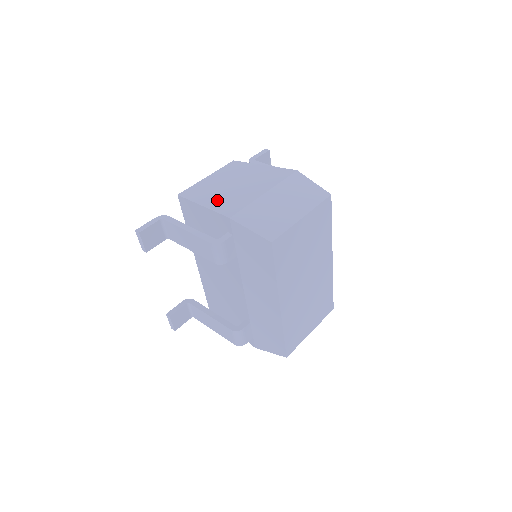
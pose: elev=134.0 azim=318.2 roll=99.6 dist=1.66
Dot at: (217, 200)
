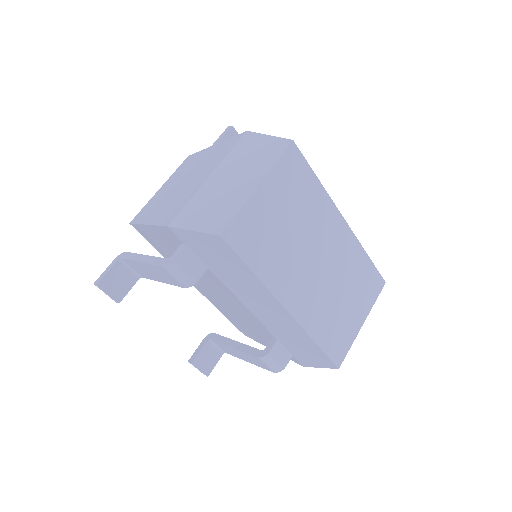
Dot at: (161, 210)
